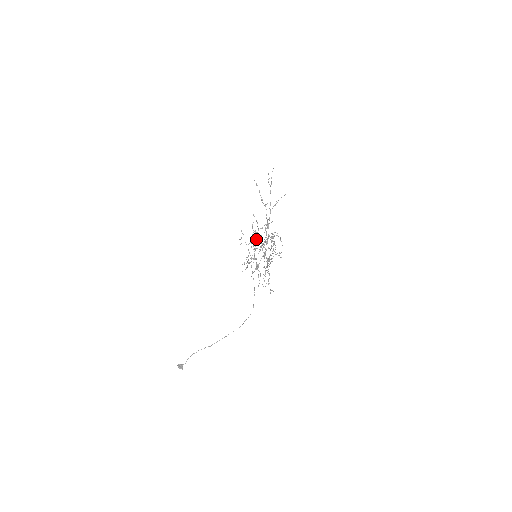
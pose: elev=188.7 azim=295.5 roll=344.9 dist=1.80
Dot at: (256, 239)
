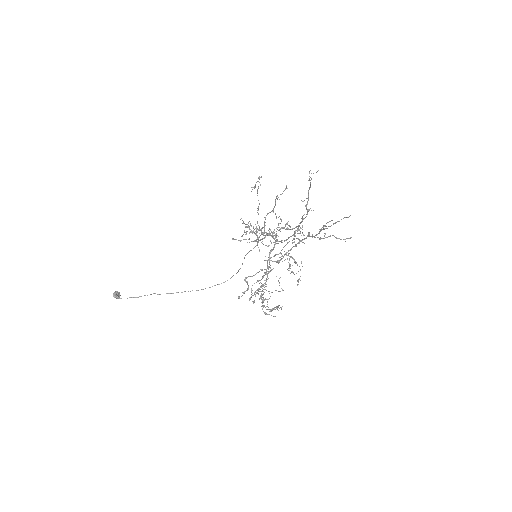
Dot at: occluded
